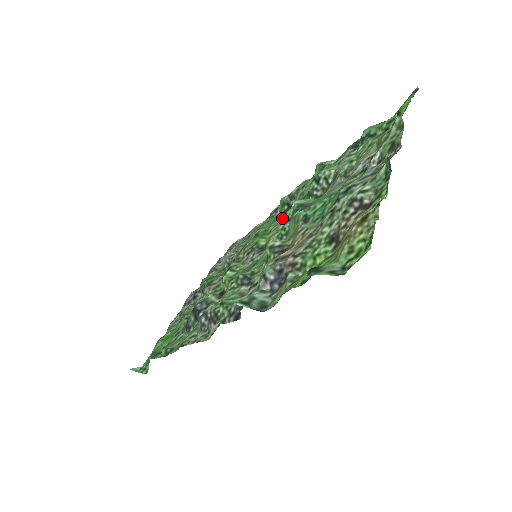
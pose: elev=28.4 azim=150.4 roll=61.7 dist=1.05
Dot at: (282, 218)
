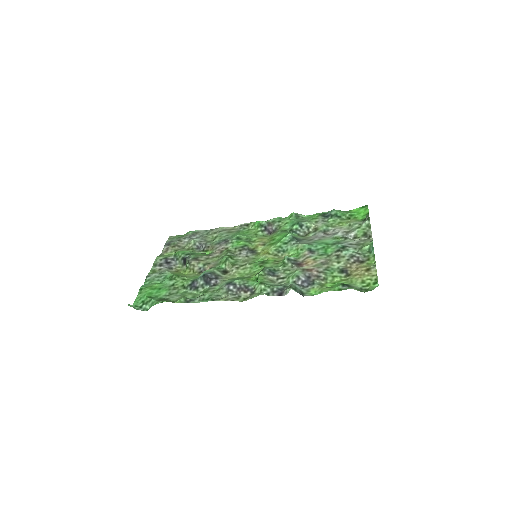
Dot at: (259, 234)
